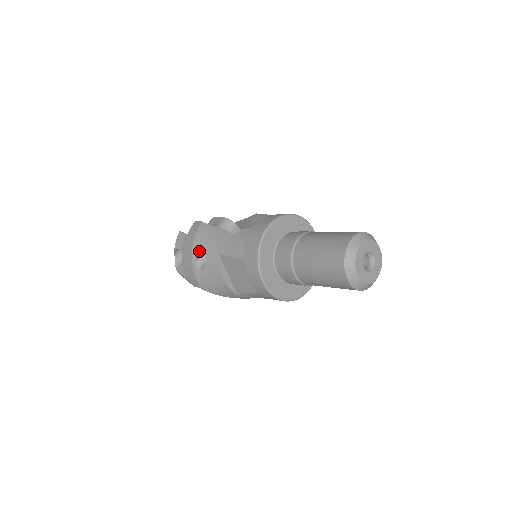
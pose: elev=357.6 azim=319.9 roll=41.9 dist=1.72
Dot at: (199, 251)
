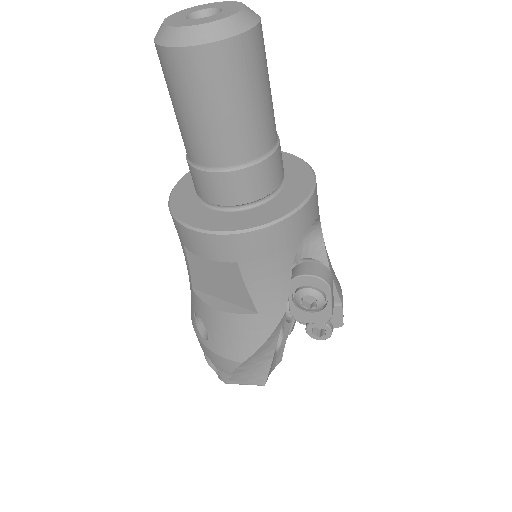
Dot at: (197, 321)
